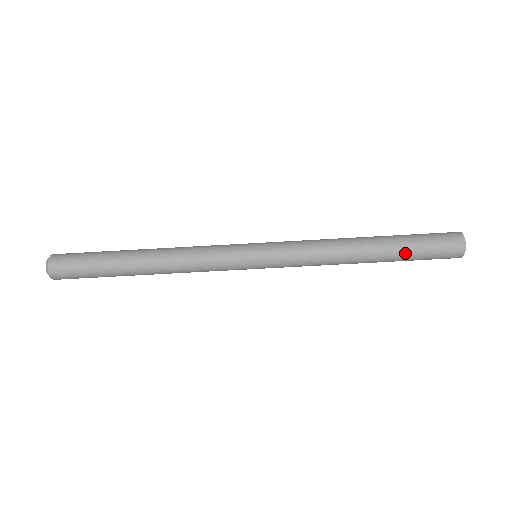
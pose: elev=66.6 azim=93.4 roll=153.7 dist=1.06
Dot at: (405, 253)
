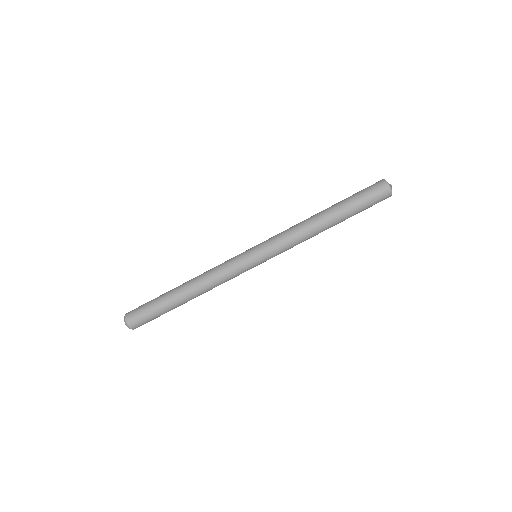
Dot at: (350, 206)
